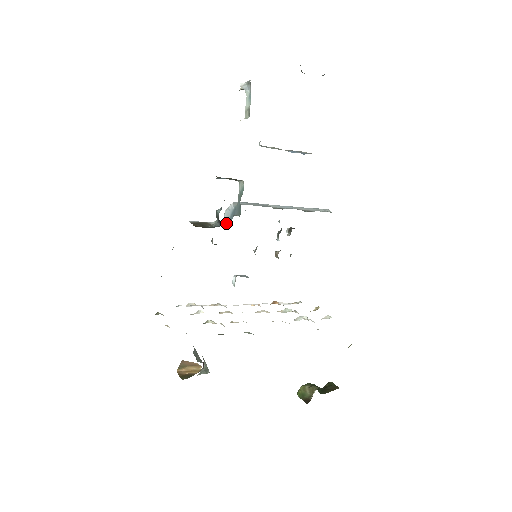
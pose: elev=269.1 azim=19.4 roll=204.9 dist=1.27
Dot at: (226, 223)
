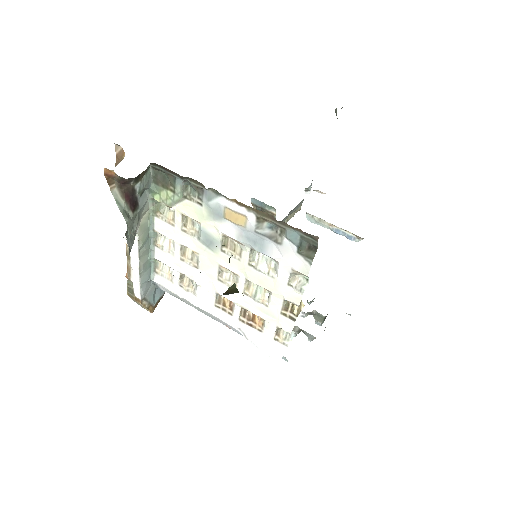
Dot at: occluded
